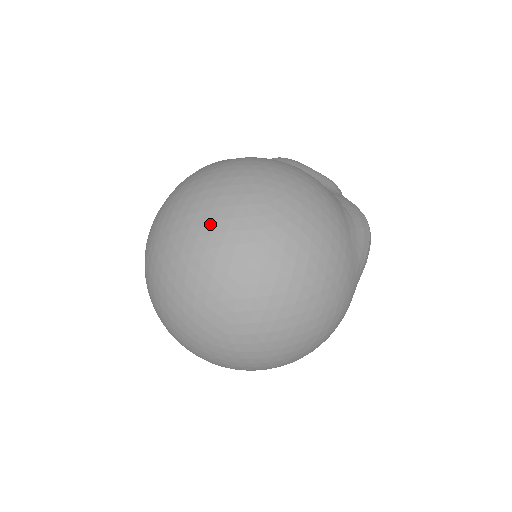
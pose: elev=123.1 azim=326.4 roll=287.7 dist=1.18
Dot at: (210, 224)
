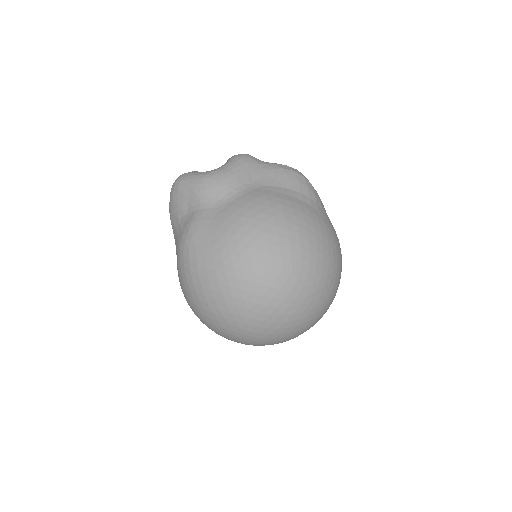
Dot at: (275, 312)
